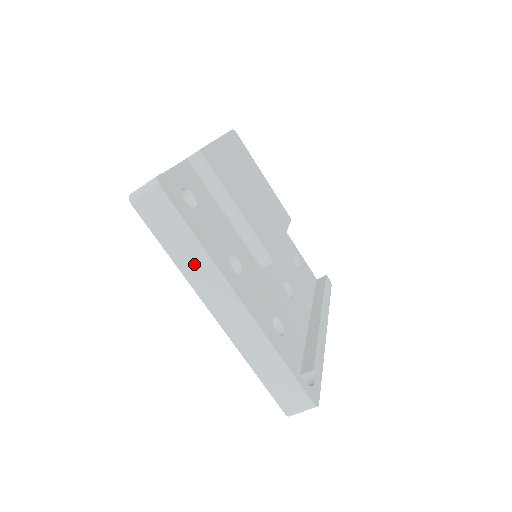
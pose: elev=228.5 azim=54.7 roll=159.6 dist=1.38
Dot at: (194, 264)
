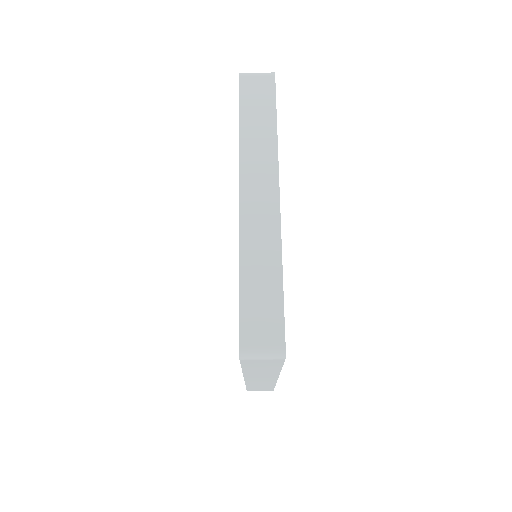
Dot at: (258, 140)
